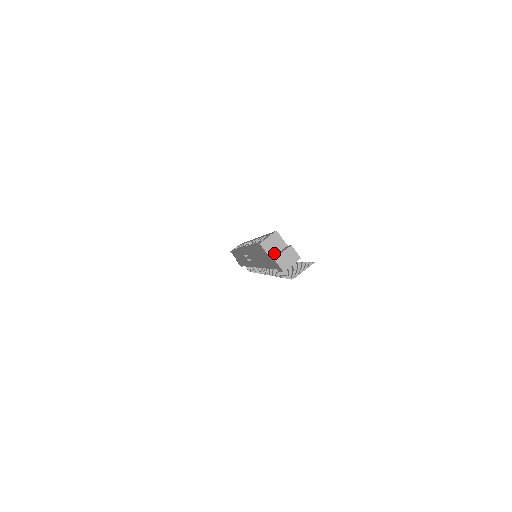
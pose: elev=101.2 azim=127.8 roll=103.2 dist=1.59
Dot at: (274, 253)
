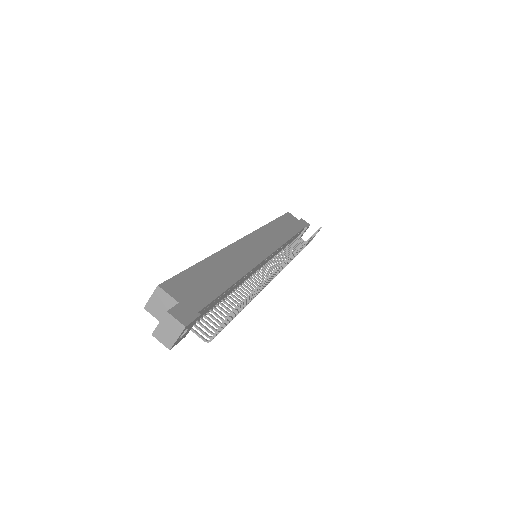
Dot at: occluded
